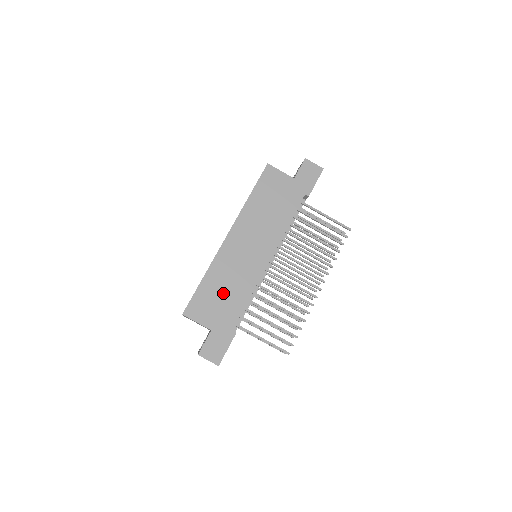
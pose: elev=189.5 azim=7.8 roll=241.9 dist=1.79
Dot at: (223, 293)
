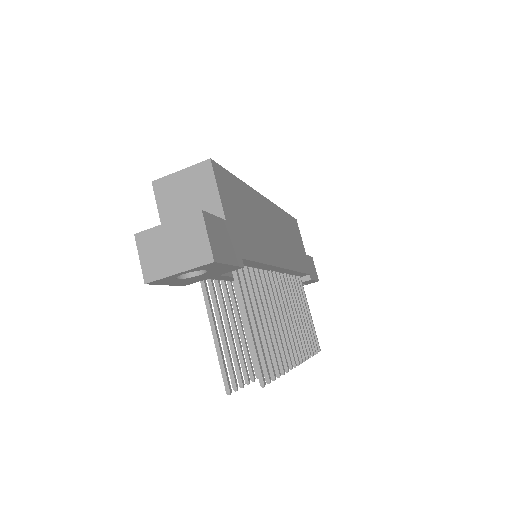
Dot at: (248, 219)
